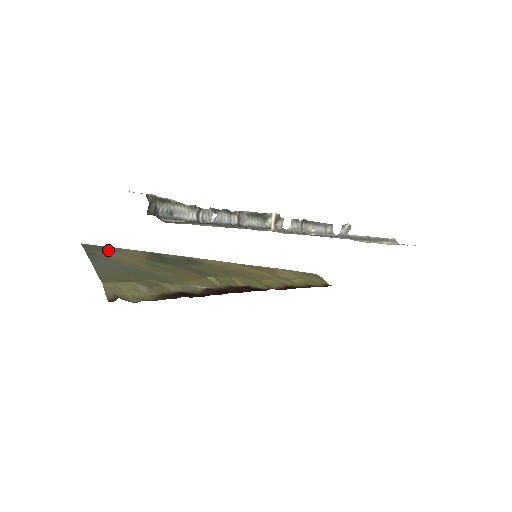
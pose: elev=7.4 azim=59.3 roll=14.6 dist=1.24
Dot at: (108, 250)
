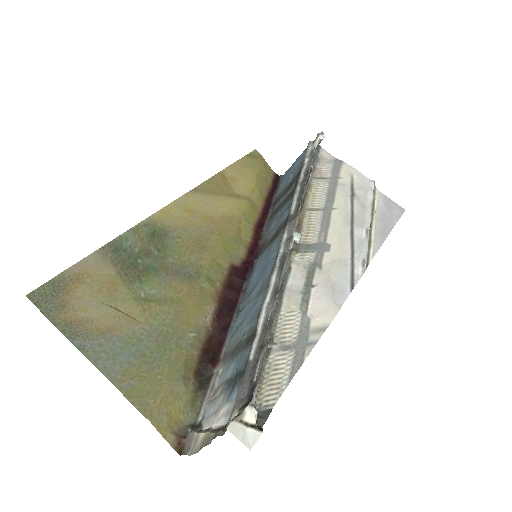
Dot at: (69, 291)
